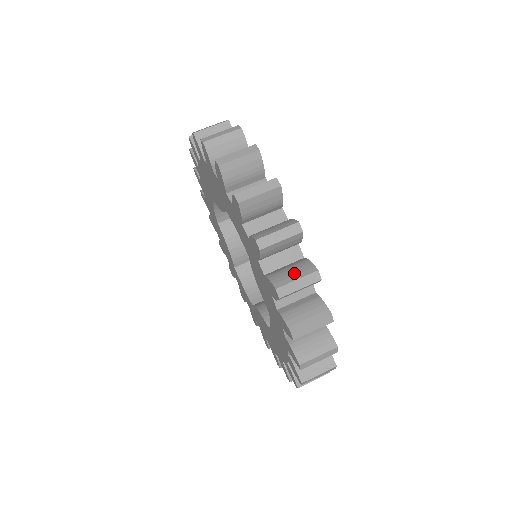
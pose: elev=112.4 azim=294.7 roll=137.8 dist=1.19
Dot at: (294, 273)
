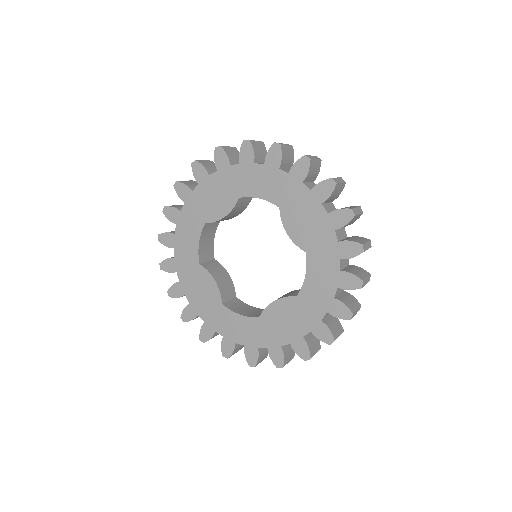
Dot at: occluded
